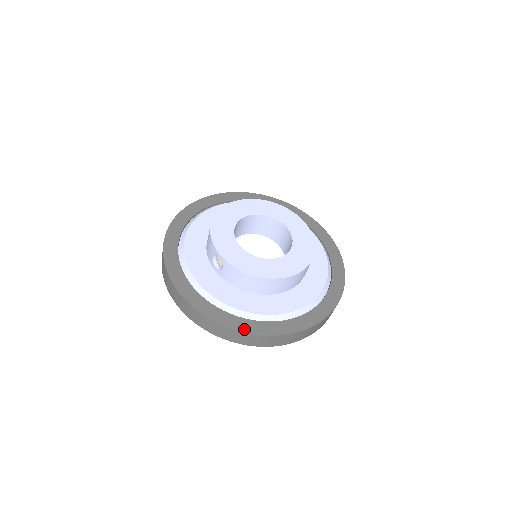
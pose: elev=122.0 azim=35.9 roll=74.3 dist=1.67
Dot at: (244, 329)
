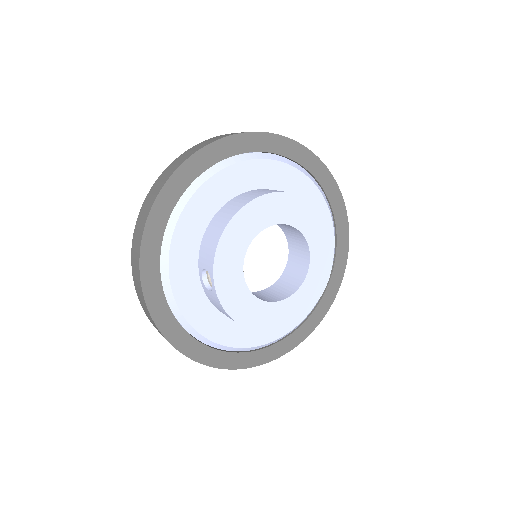
Dot at: (199, 358)
